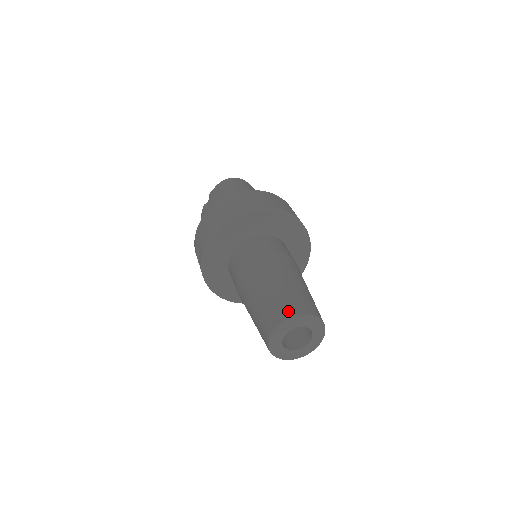
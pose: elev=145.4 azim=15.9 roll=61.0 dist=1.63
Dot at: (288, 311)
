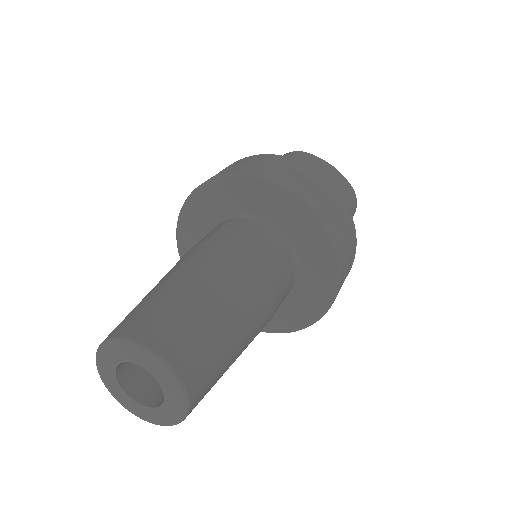
Dot at: (111, 332)
